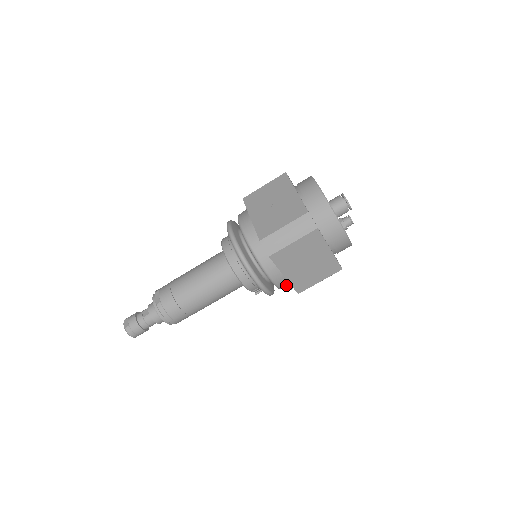
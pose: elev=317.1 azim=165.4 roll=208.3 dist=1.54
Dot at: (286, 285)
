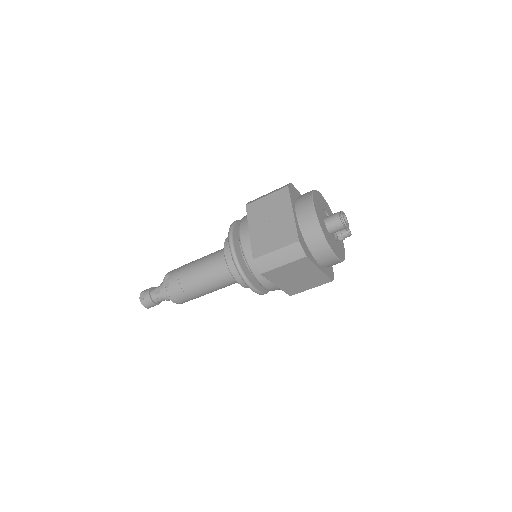
Dot at: (279, 289)
